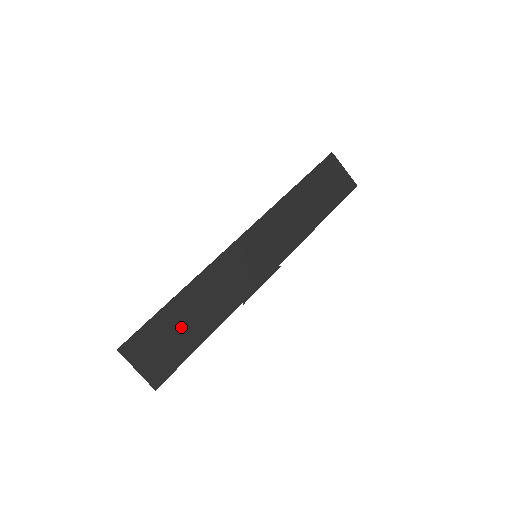
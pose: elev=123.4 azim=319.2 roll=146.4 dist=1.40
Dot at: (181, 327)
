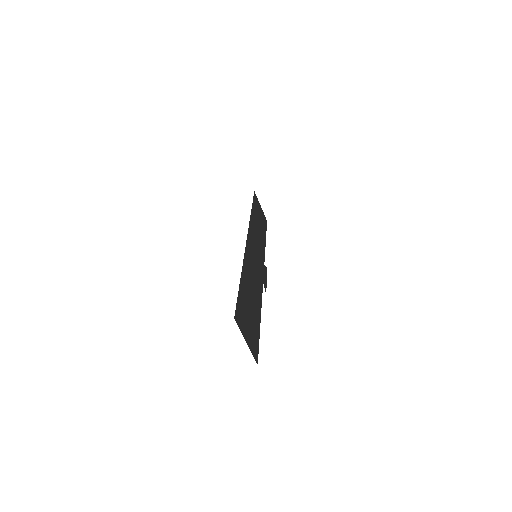
Dot at: (250, 306)
